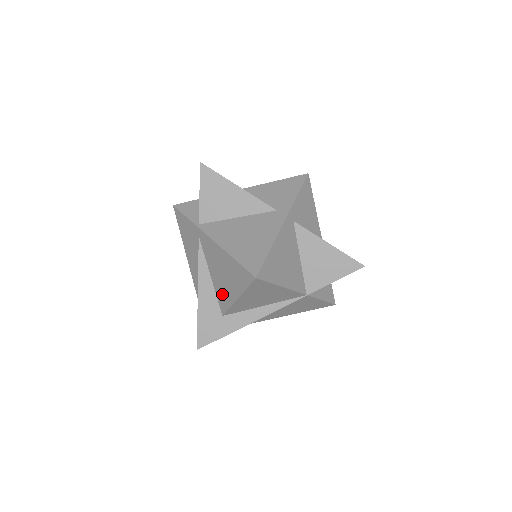
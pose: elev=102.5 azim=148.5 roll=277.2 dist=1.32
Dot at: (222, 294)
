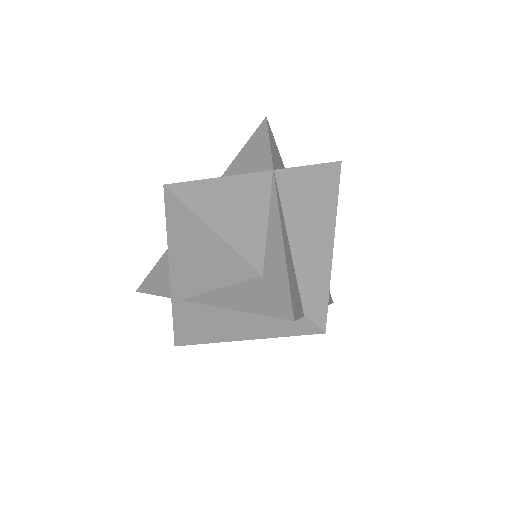
Dot at: (227, 267)
